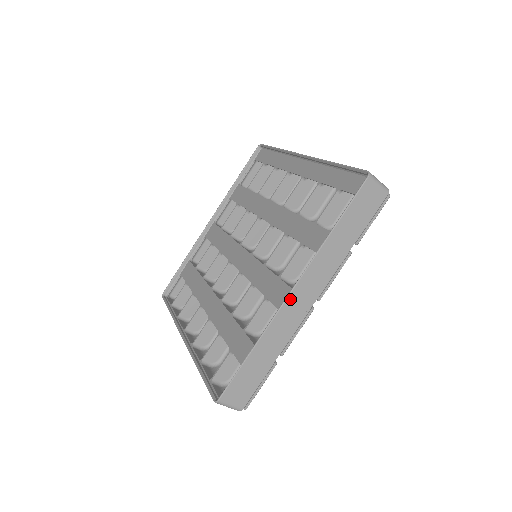
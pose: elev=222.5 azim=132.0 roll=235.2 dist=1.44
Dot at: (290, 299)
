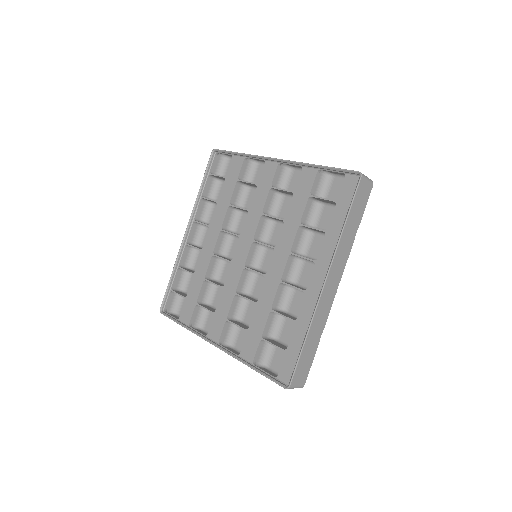
Dot at: (212, 344)
